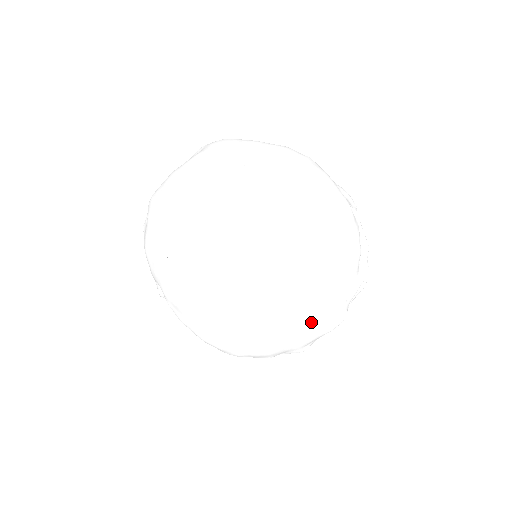
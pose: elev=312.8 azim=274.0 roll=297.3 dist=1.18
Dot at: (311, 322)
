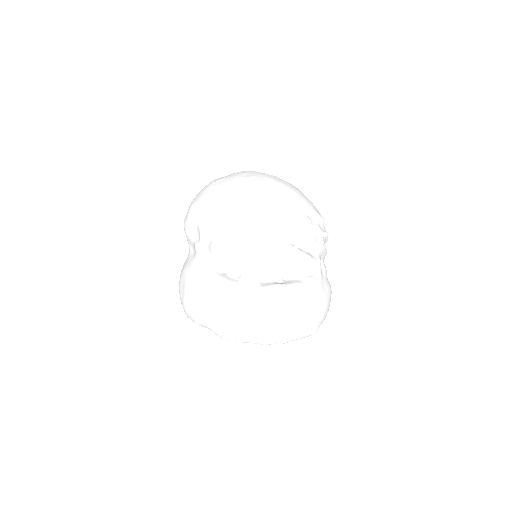
Dot at: (301, 195)
